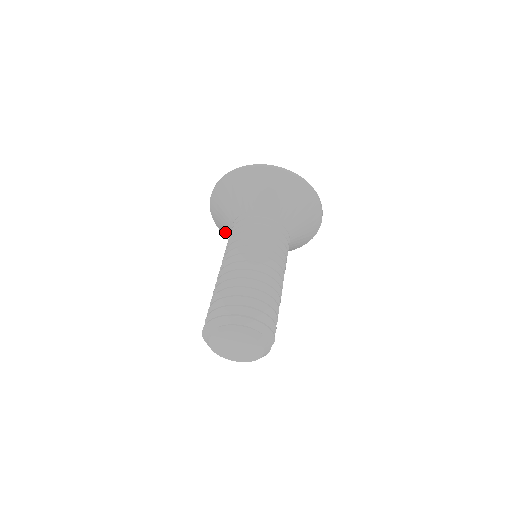
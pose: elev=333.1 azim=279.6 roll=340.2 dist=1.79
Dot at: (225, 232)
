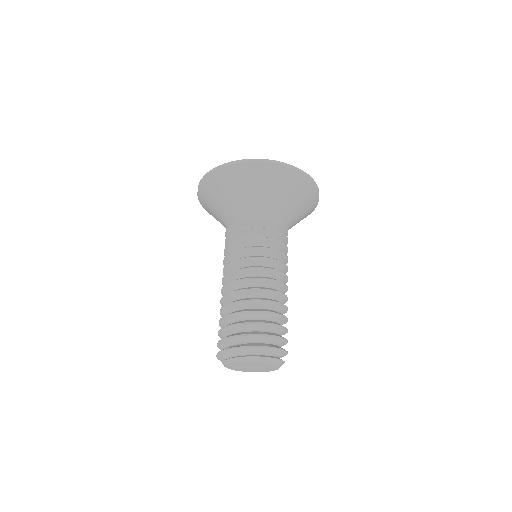
Dot at: (216, 219)
